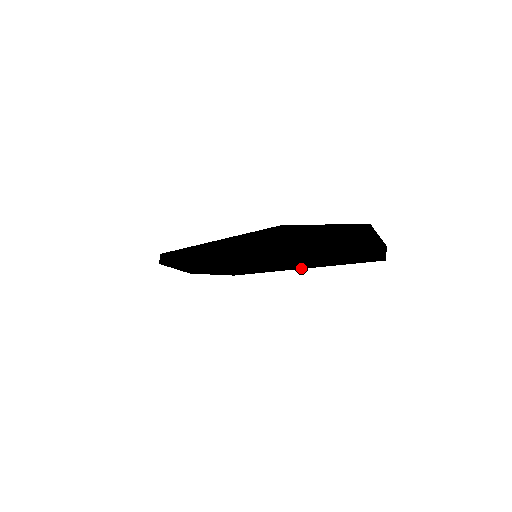
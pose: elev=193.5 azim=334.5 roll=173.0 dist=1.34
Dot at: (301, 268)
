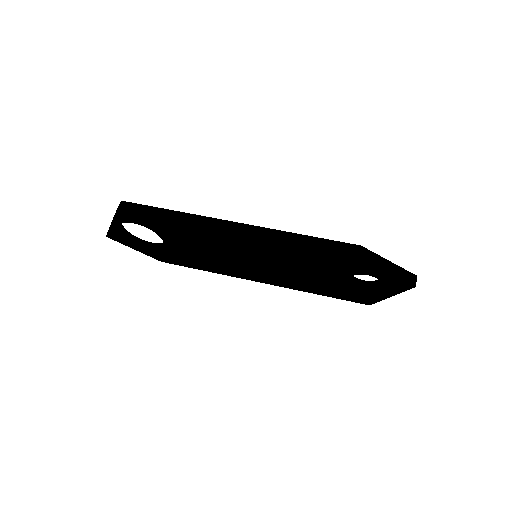
Dot at: (273, 284)
